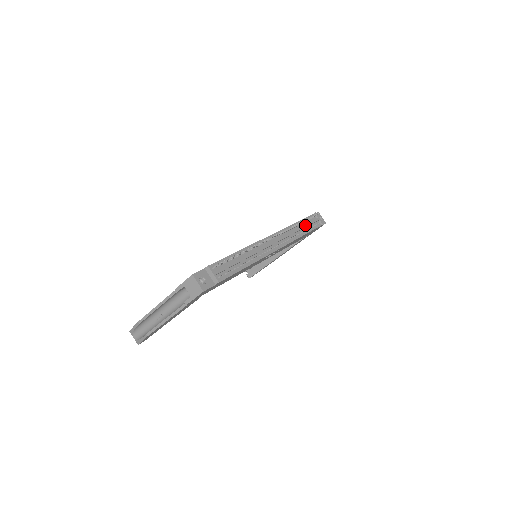
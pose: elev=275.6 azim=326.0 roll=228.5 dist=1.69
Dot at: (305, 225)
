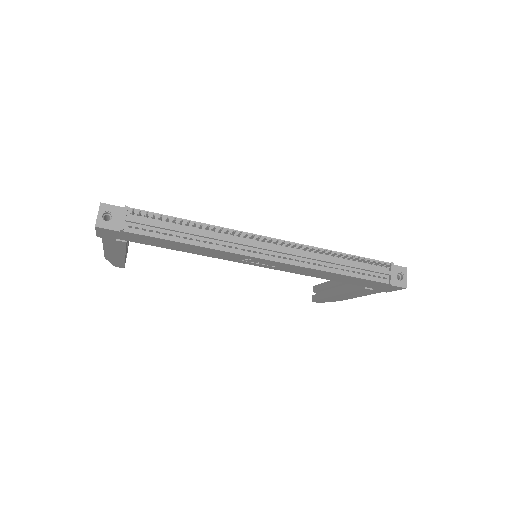
Dot at: (351, 263)
